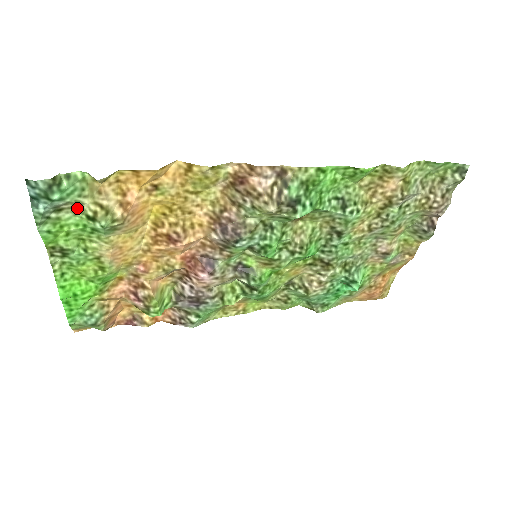
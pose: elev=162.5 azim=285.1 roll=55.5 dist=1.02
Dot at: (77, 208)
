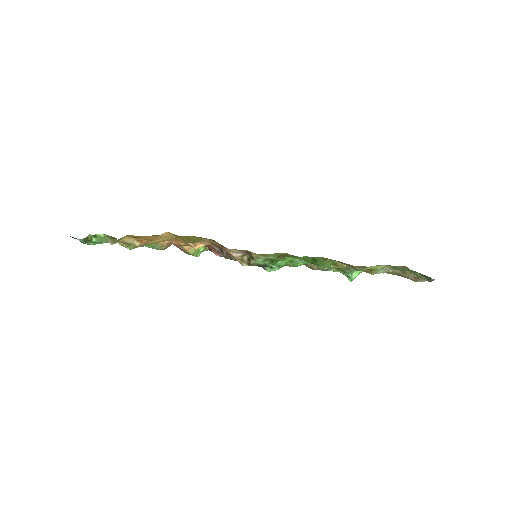
Dot at: occluded
